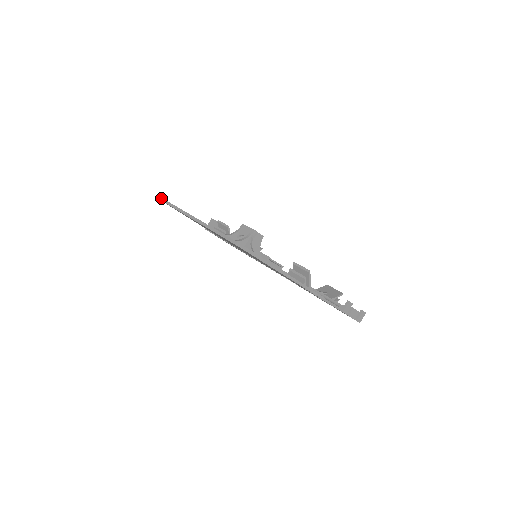
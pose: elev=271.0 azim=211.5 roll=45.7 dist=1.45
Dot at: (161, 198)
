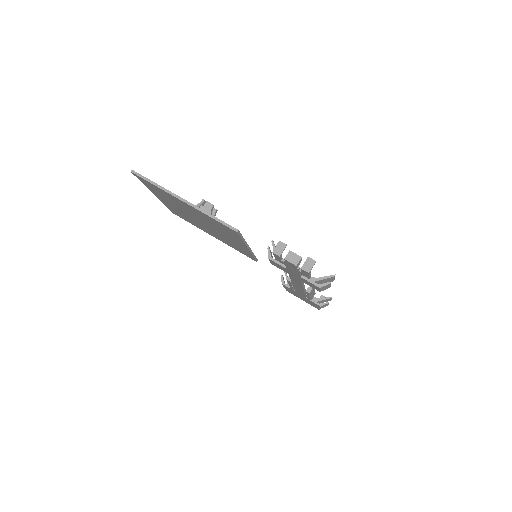
Dot at: occluded
